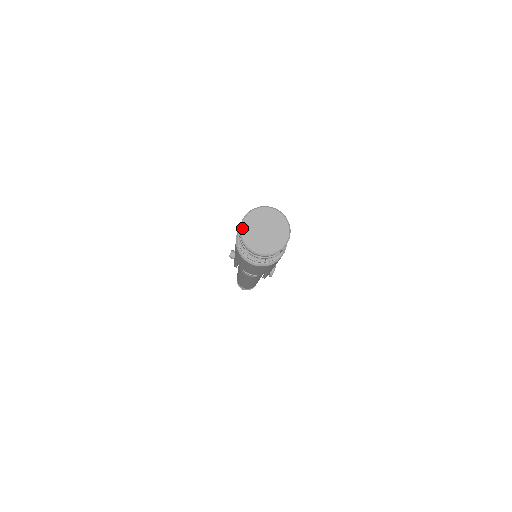
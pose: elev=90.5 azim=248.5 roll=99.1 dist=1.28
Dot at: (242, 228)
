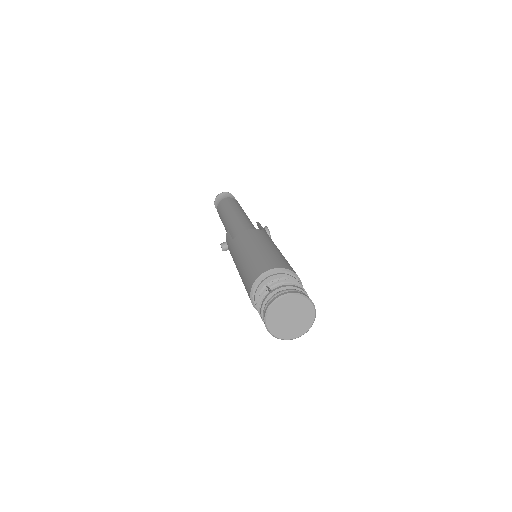
Dot at: (270, 330)
